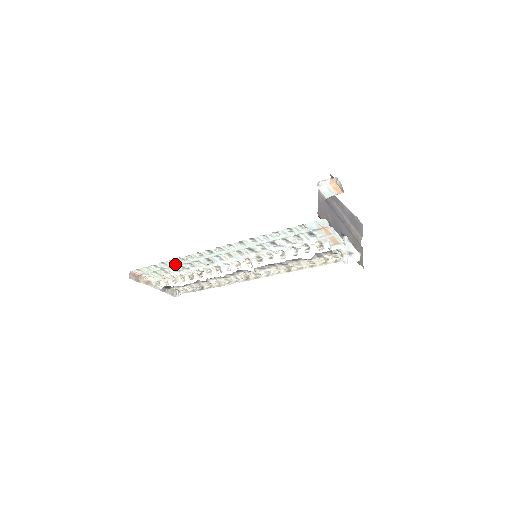
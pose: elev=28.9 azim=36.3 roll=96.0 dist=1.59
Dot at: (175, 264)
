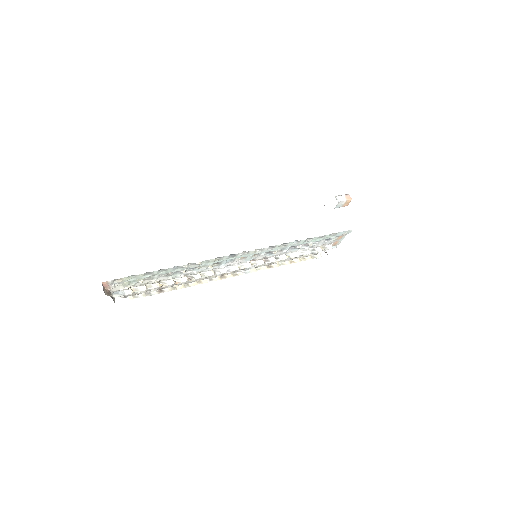
Dot at: (176, 270)
